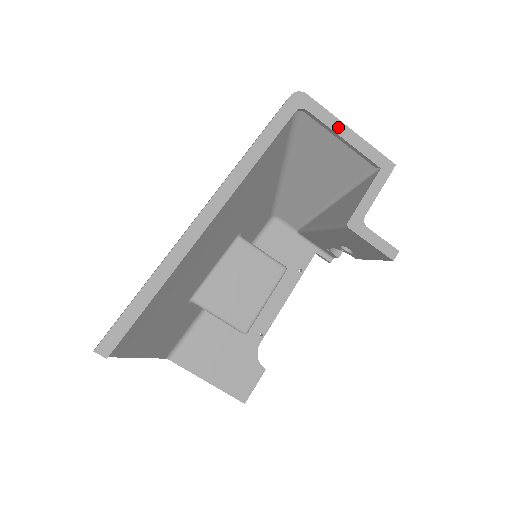
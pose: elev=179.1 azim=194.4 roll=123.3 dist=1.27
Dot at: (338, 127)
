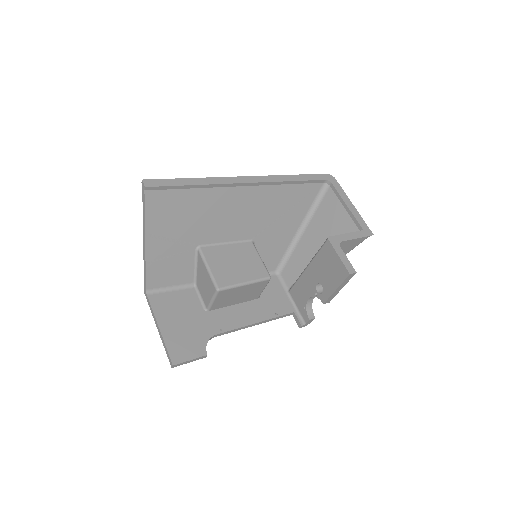
Dot at: (346, 199)
